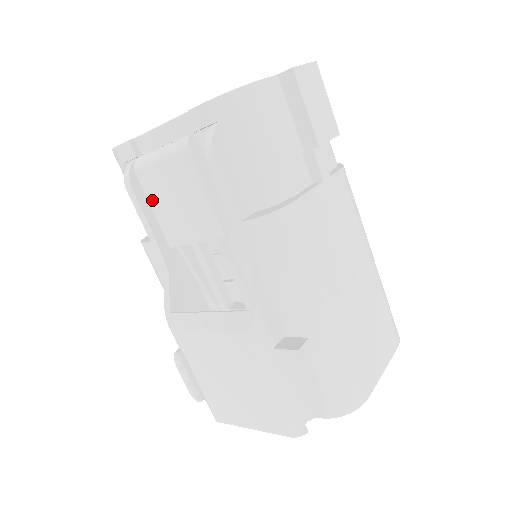
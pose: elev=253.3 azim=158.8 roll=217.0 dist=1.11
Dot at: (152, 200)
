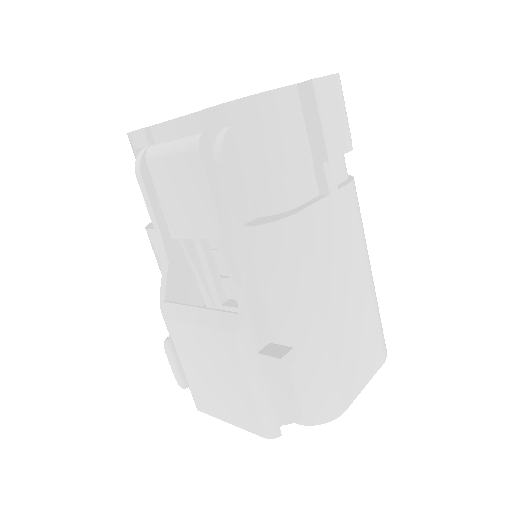
Dot at: (159, 190)
